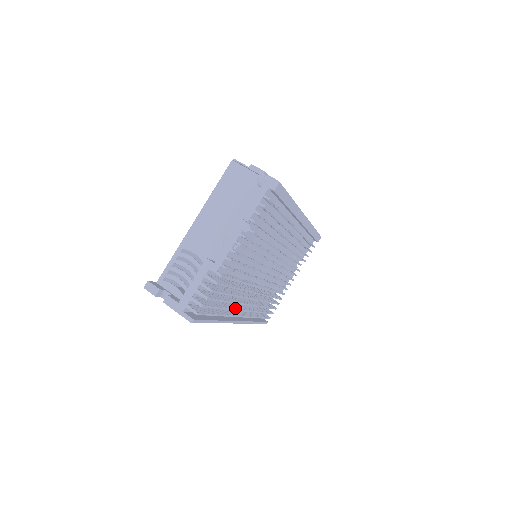
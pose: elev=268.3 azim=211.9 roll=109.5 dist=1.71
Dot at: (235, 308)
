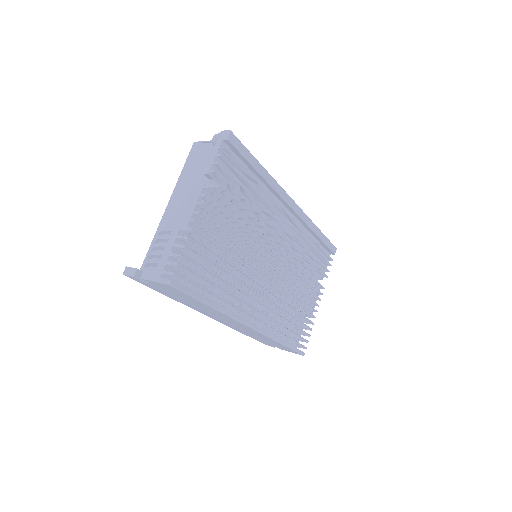
Dot at: (236, 298)
